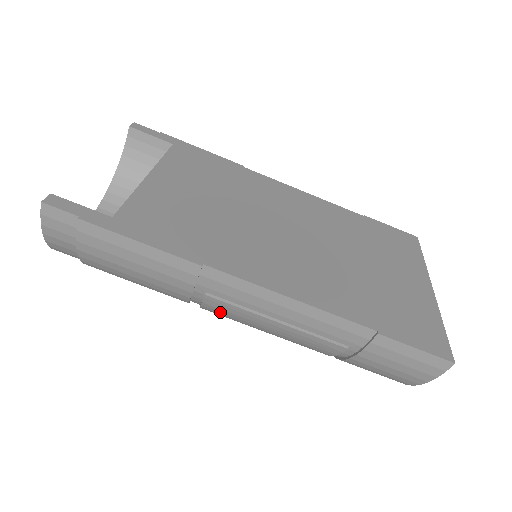
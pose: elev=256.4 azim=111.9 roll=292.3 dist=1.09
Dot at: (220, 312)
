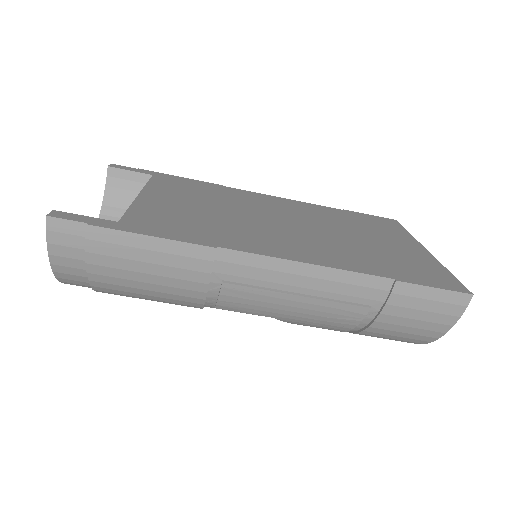
Dot at: (238, 303)
